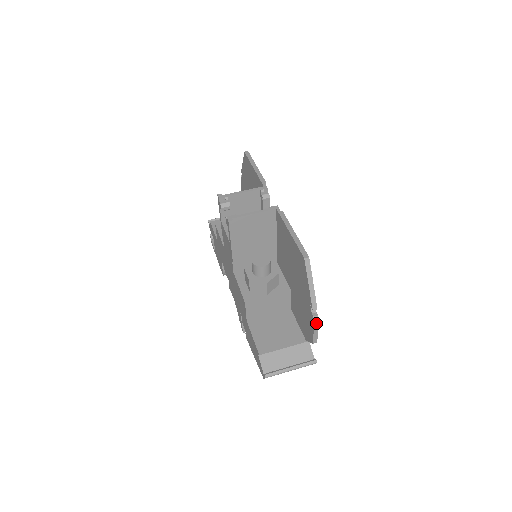
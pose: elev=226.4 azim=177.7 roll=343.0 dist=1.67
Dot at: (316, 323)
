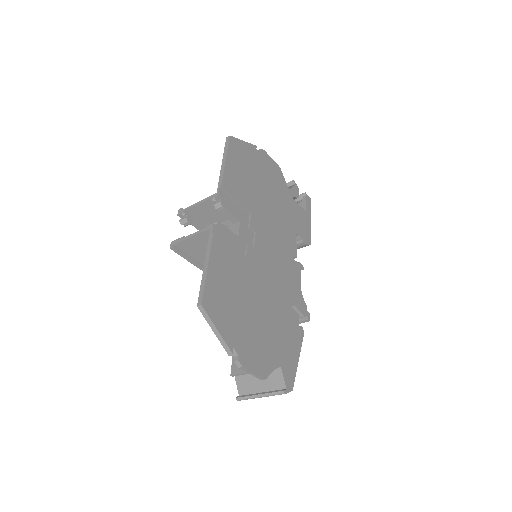
Dot at: (240, 367)
